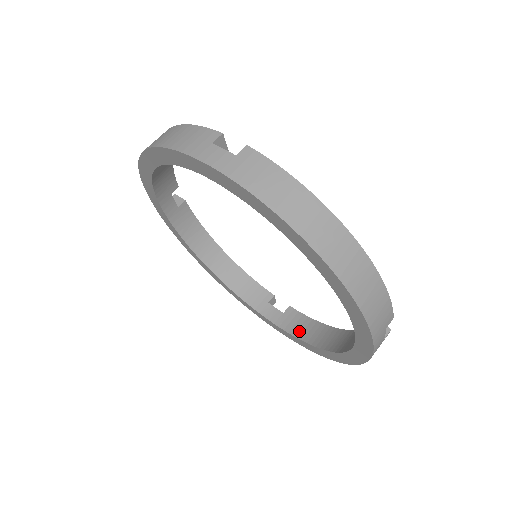
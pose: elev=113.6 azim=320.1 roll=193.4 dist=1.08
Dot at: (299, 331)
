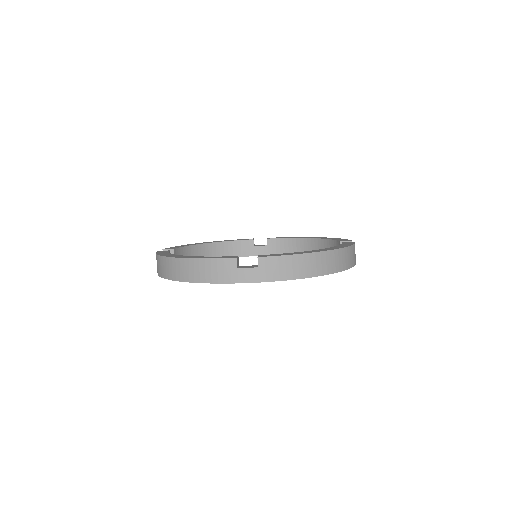
Dot at: (286, 250)
